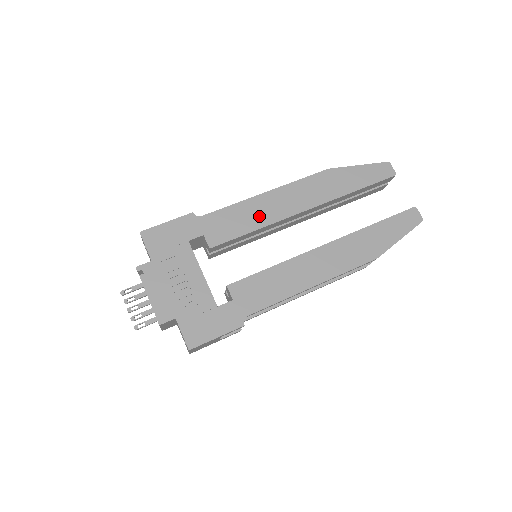
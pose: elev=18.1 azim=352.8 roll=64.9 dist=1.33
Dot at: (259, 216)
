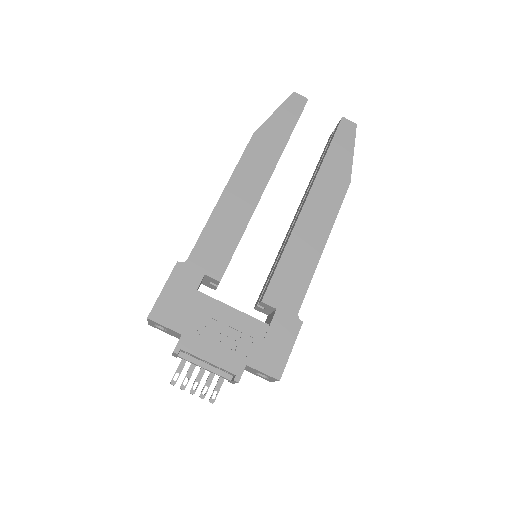
Dot at: (235, 220)
